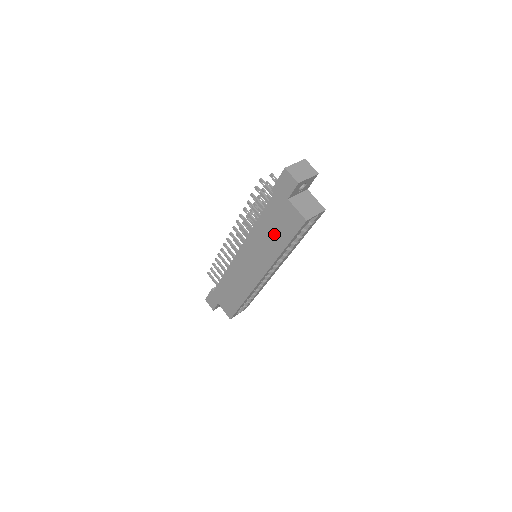
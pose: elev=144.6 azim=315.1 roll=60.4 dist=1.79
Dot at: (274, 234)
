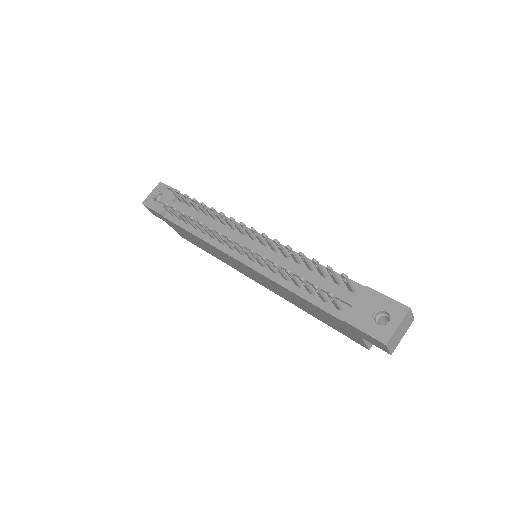
Dot at: (311, 310)
